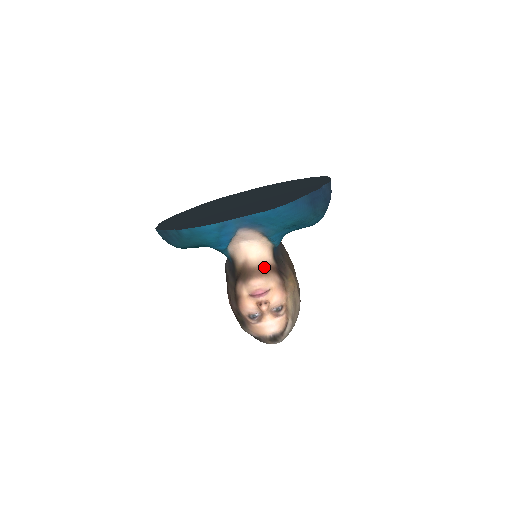
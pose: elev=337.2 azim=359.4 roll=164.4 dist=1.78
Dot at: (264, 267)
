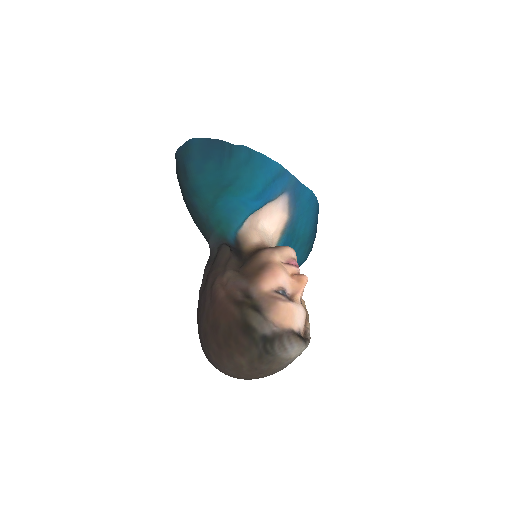
Dot at: occluded
